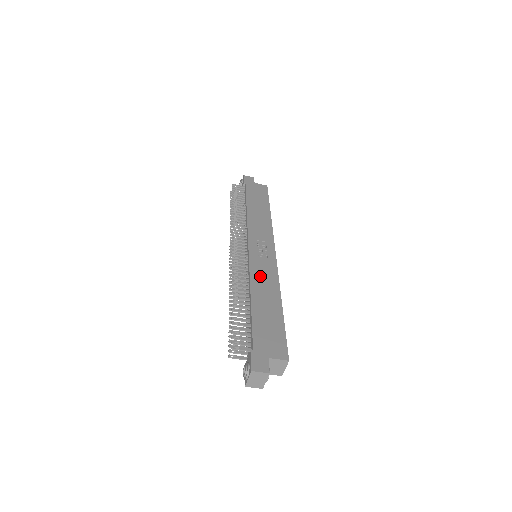
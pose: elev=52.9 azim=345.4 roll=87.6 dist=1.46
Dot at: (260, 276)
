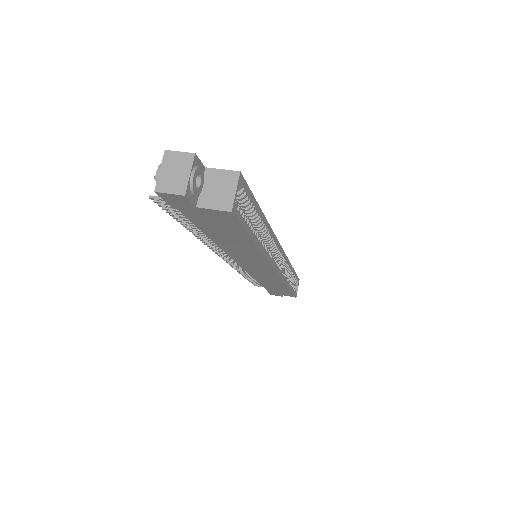
Dot at: occluded
